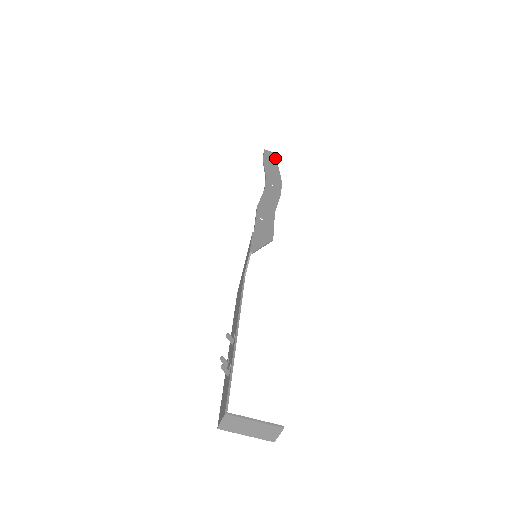
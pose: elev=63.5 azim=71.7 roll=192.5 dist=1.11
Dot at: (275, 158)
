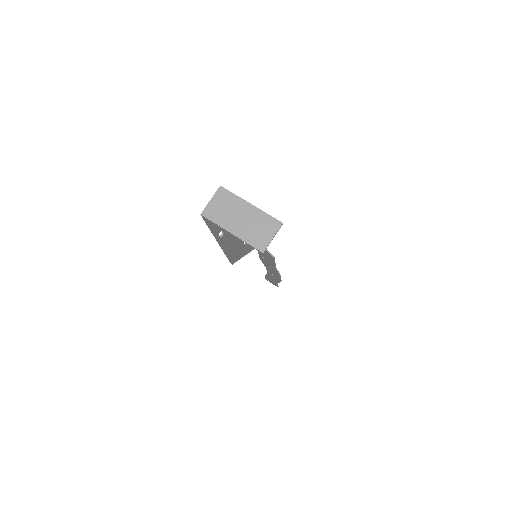
Dot at: occluded
